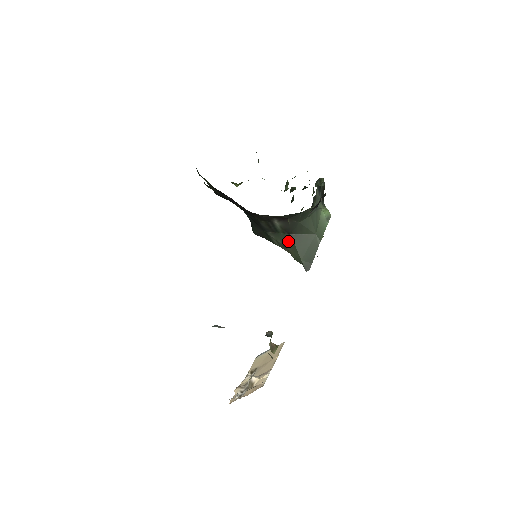
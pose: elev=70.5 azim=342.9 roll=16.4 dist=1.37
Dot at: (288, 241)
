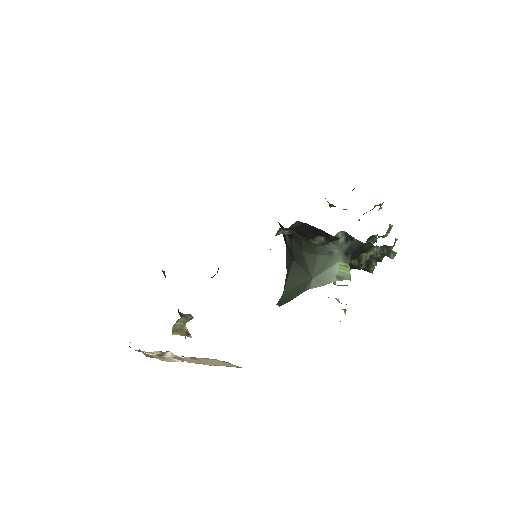
Dot at: (290, 266)
